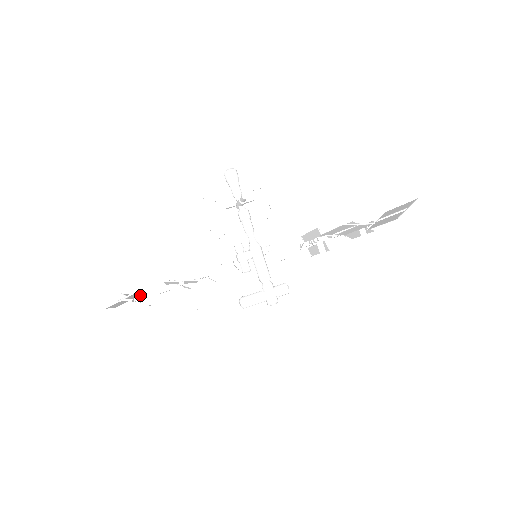
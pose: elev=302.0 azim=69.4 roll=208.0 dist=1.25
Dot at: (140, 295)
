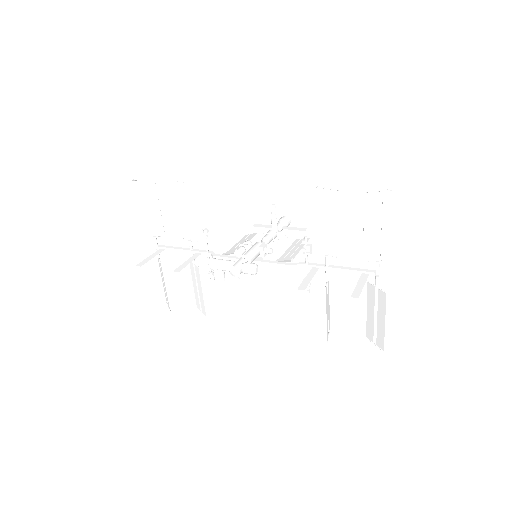
Dot at: (162, 236)
